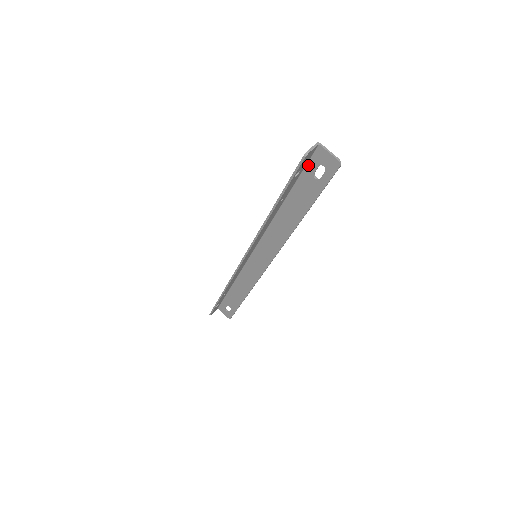
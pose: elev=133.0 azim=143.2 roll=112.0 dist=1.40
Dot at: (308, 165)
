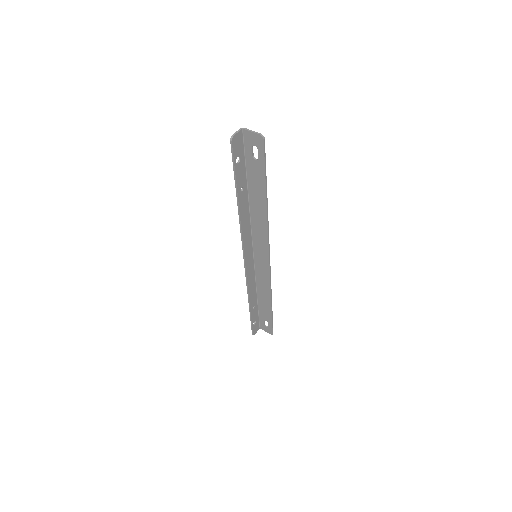
Dot at: (245, 151)
